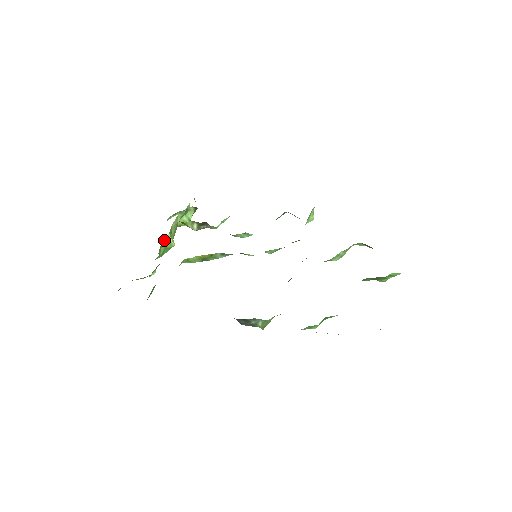
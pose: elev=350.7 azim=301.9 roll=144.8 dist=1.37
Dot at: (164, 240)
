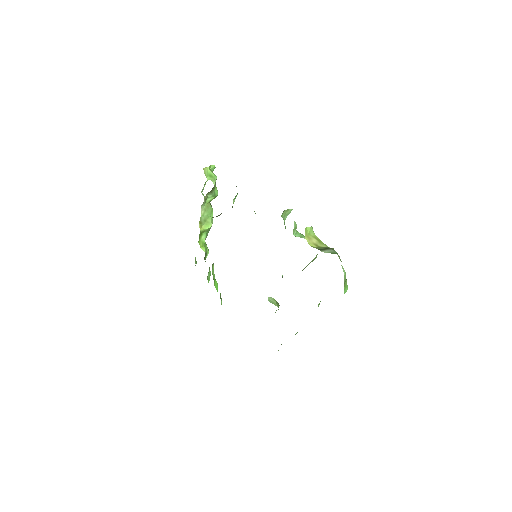
Dot at: (201, 232)
